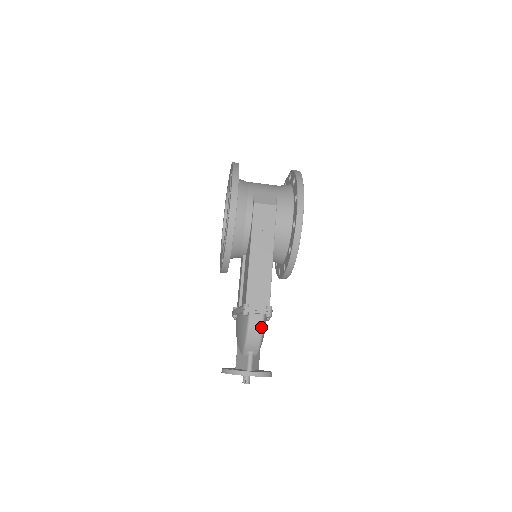
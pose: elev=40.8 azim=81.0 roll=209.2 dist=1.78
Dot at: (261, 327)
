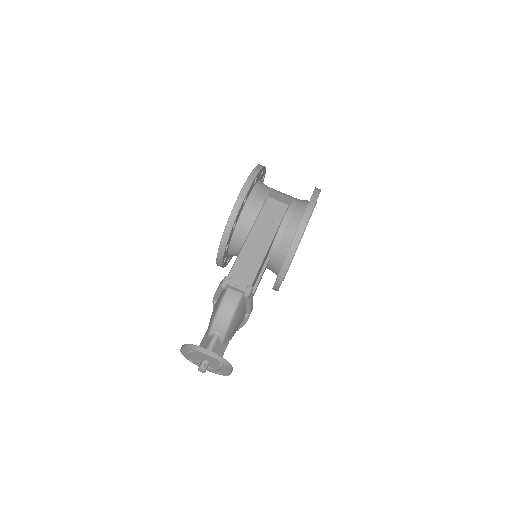
Dot at: (235, 305)
